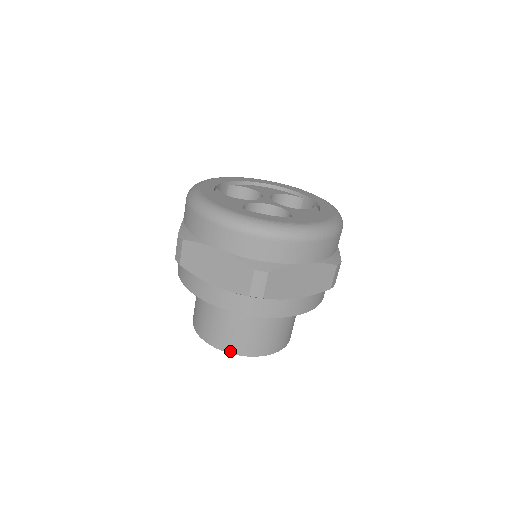
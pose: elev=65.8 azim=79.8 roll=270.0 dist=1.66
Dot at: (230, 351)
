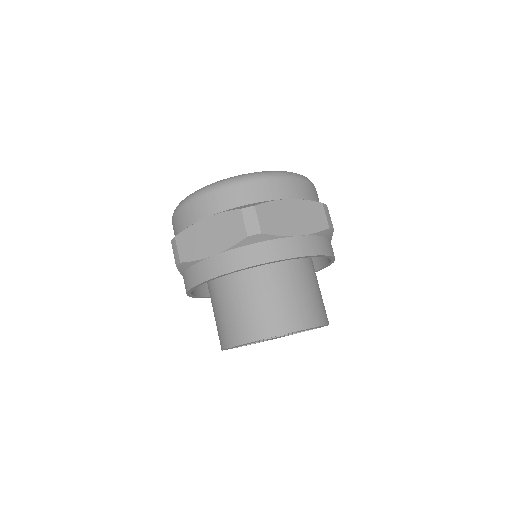
Dot at: (264, 336)
